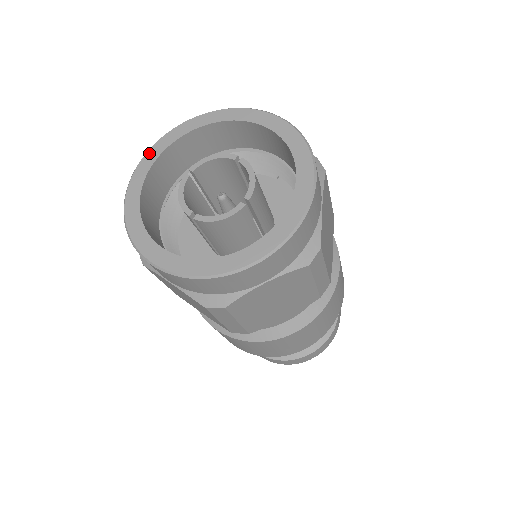
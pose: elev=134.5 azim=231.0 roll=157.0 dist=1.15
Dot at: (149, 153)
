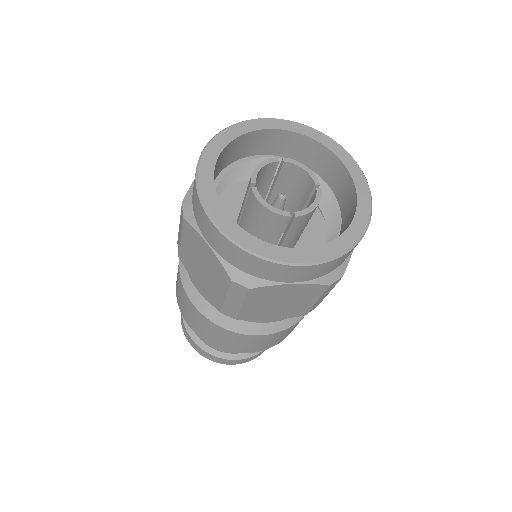
Dot at: (201, 184)
